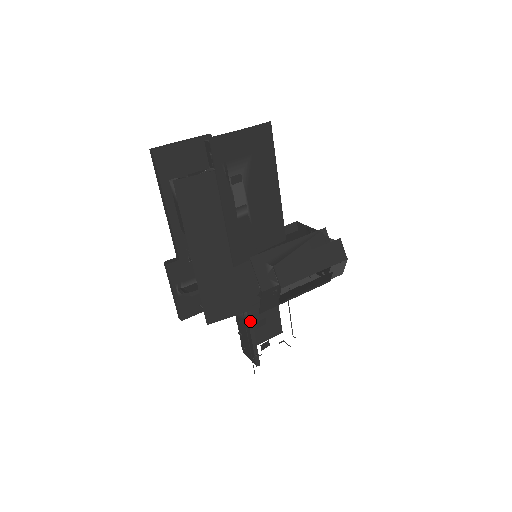
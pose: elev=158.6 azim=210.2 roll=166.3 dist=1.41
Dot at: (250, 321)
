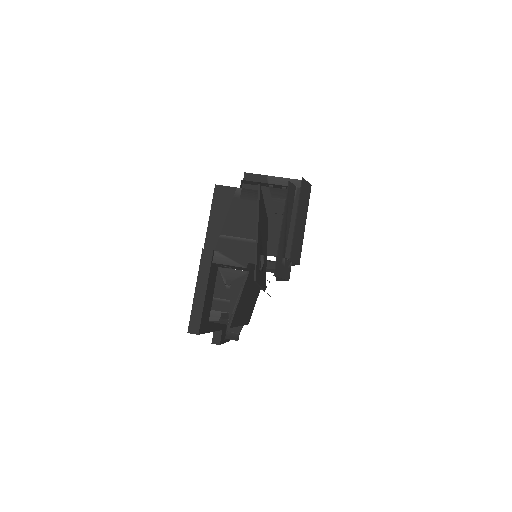
Dot at: occluded
